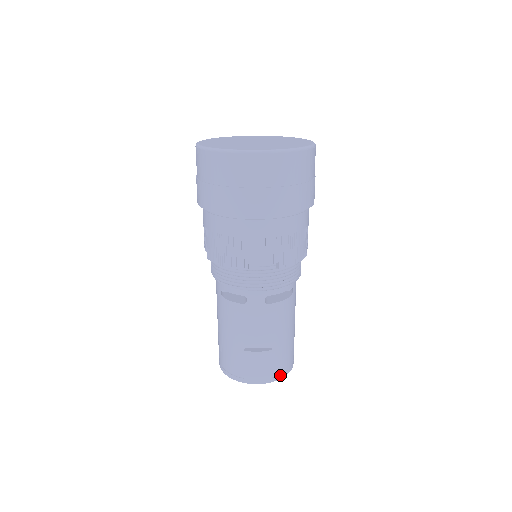
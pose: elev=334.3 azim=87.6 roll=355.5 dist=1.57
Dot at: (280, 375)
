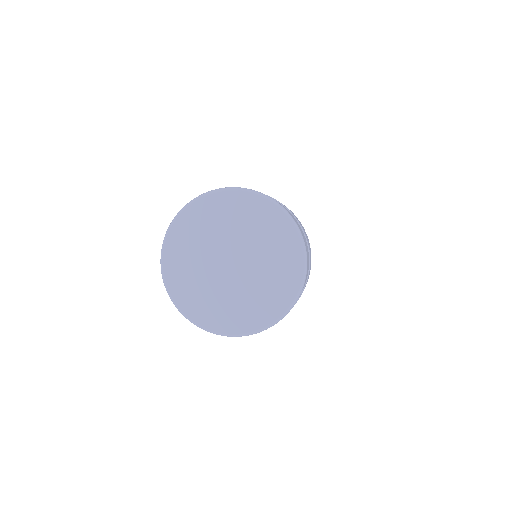
Dot at: occluded
